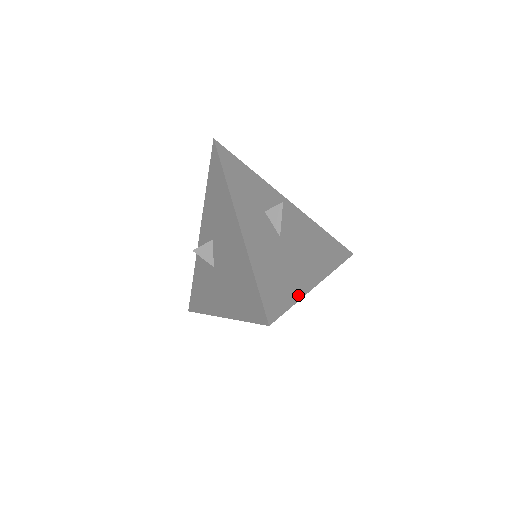
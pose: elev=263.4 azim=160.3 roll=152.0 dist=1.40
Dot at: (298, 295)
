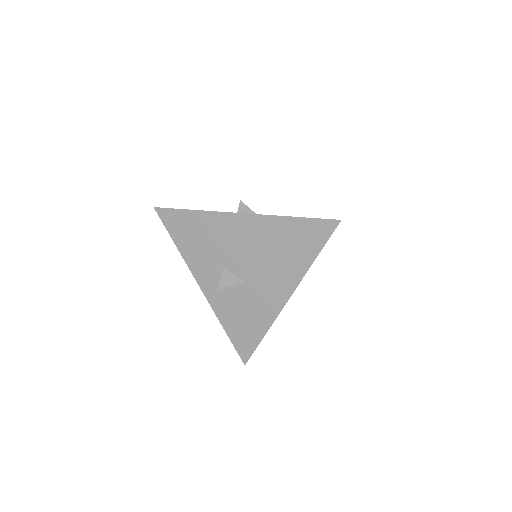
Dot at: occluded
